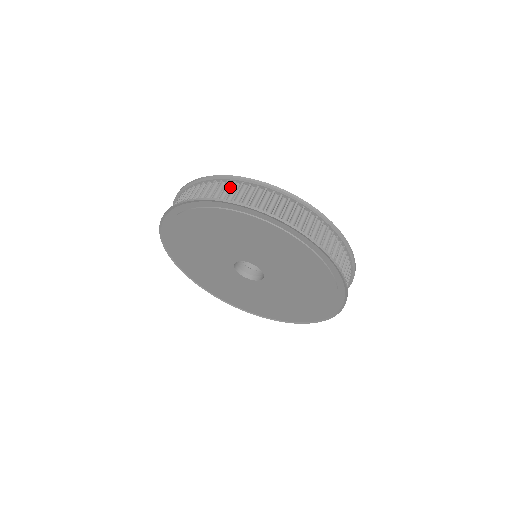
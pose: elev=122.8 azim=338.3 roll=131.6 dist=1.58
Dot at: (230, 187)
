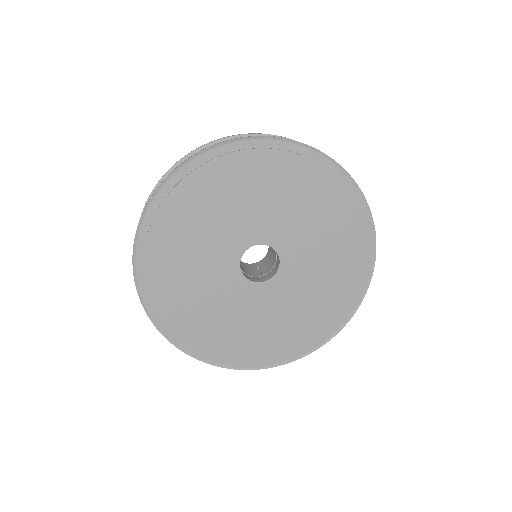
Dot at: occluded
